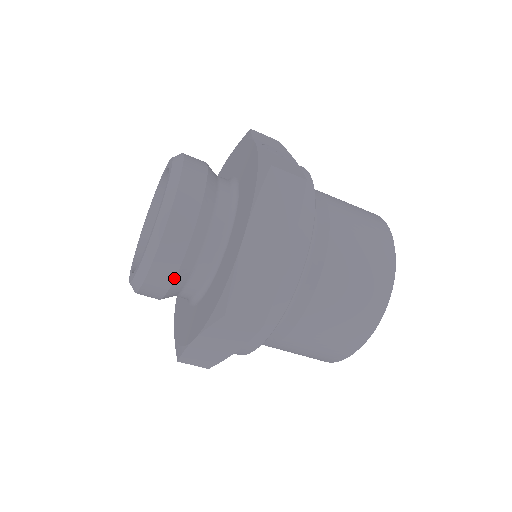
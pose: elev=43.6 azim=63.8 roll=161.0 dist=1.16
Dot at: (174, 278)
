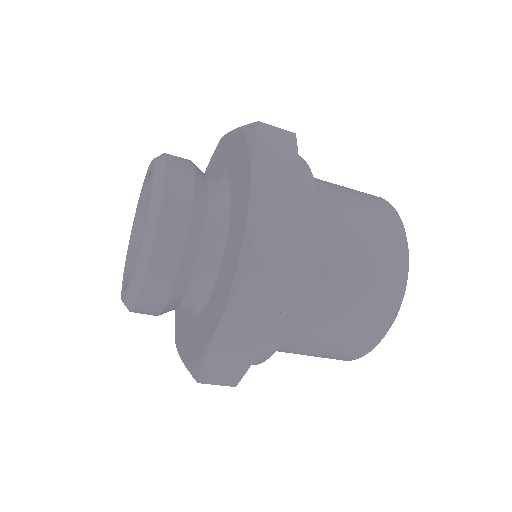
Dot at: (180, 263)
